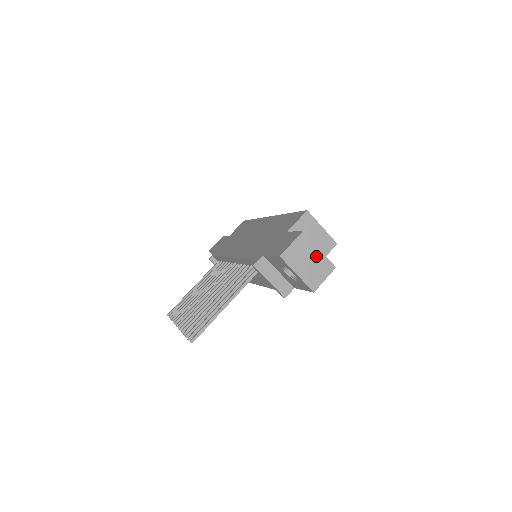
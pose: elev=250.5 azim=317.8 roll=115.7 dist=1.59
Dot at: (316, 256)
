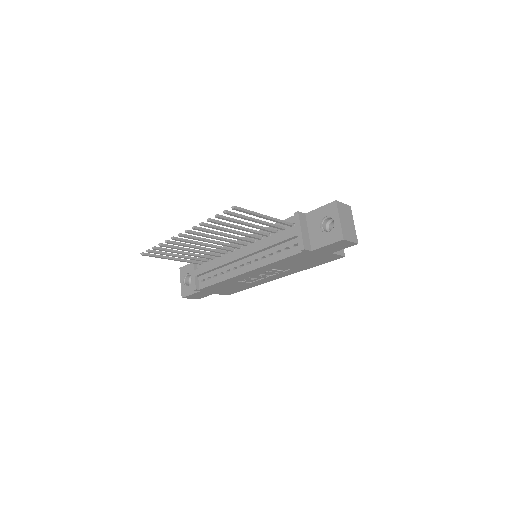
Dot at: (352, 225)
